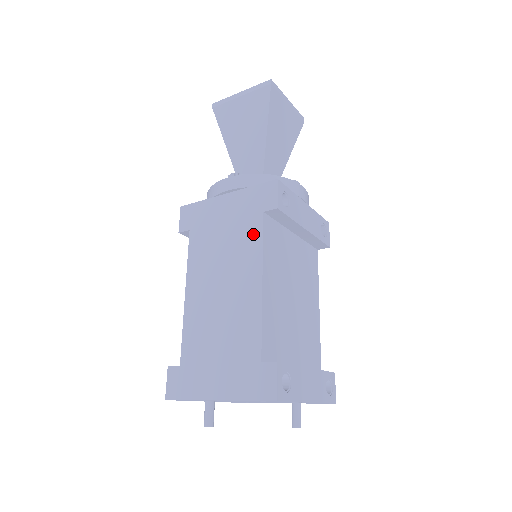
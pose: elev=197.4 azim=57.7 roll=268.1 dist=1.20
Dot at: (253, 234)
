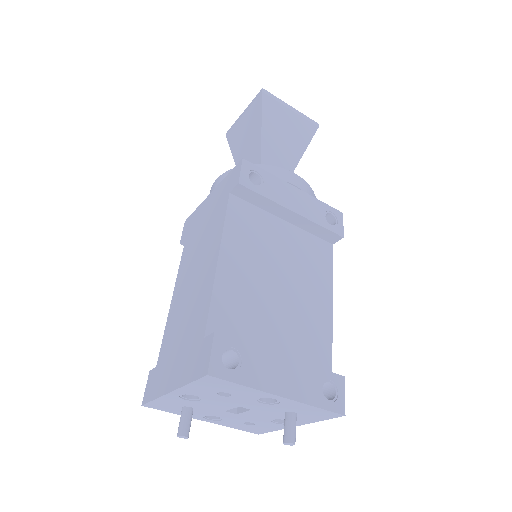
Dot at: (220, 216)
